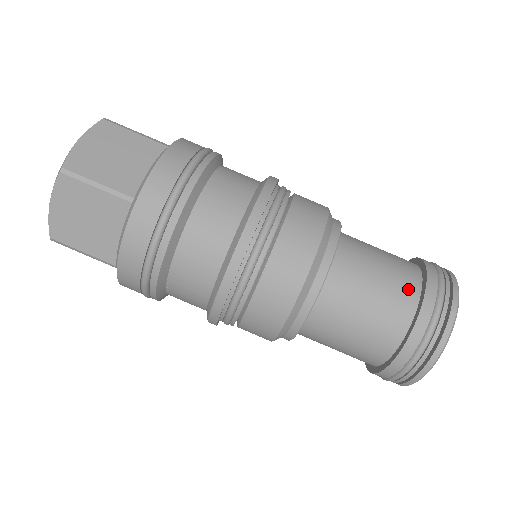
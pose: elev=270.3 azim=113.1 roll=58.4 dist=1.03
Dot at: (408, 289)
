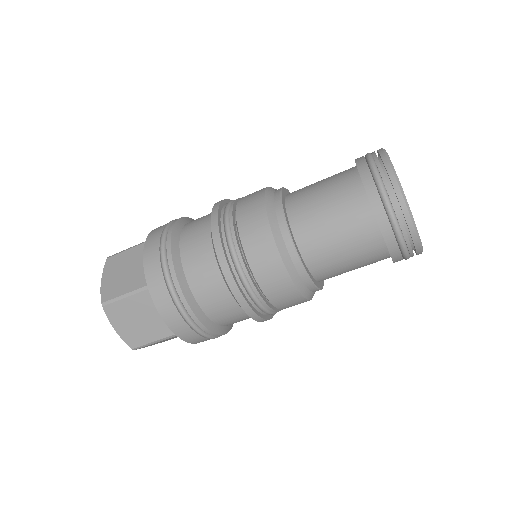
Dot at: (370, 237)
